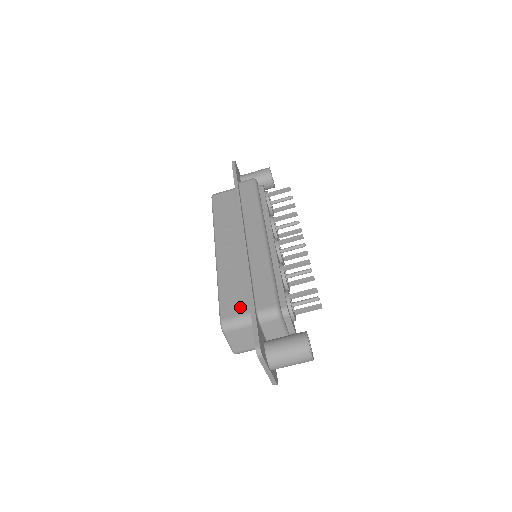
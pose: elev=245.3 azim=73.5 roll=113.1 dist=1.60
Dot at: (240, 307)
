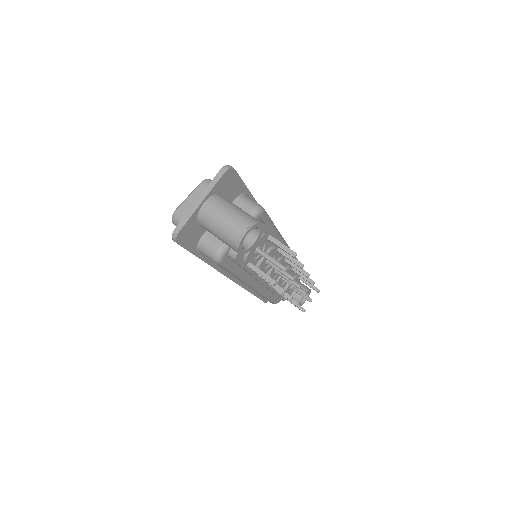
Dot at: occluded
